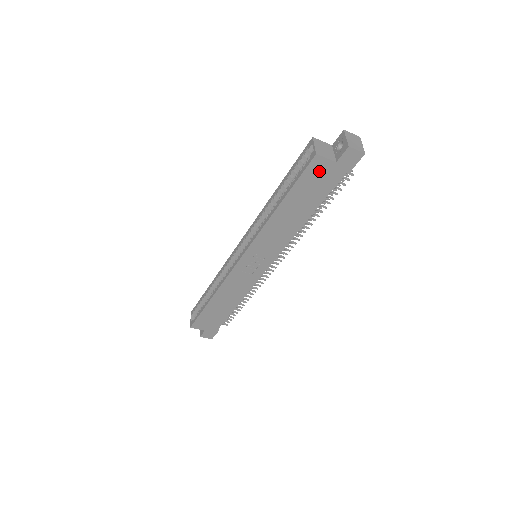
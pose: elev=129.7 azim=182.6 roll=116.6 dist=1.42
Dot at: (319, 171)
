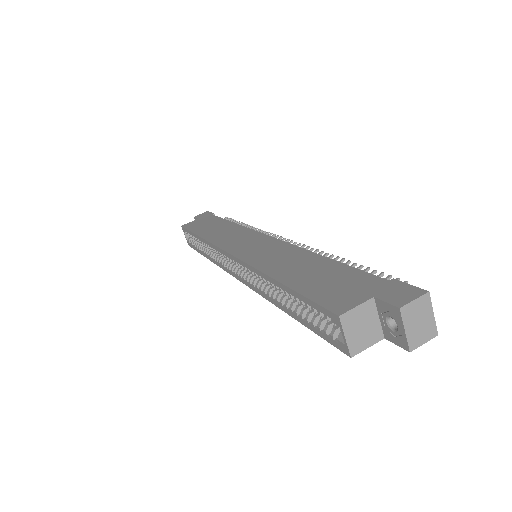
Dot at: occluded
